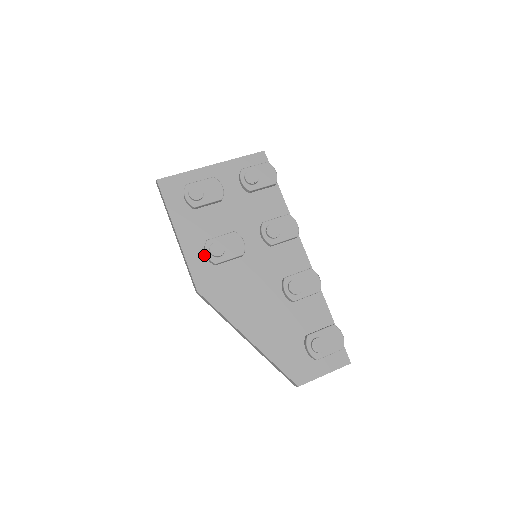
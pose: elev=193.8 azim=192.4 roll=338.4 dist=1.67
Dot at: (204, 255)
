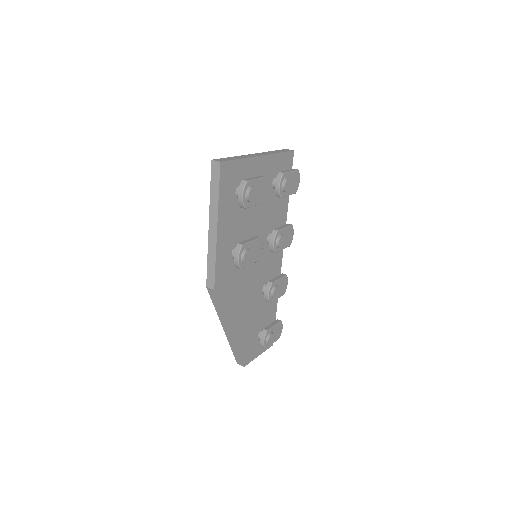
Dot at: (229, 254)
